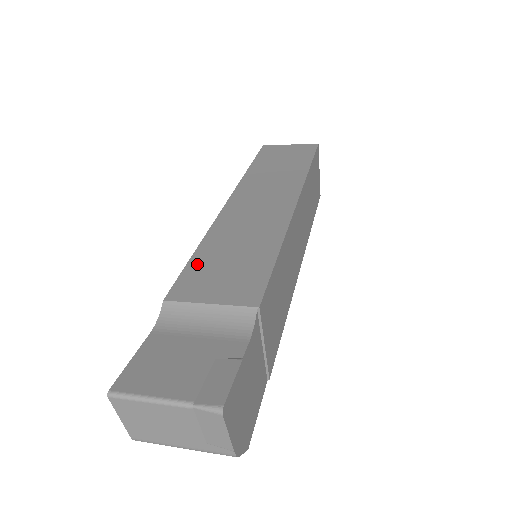
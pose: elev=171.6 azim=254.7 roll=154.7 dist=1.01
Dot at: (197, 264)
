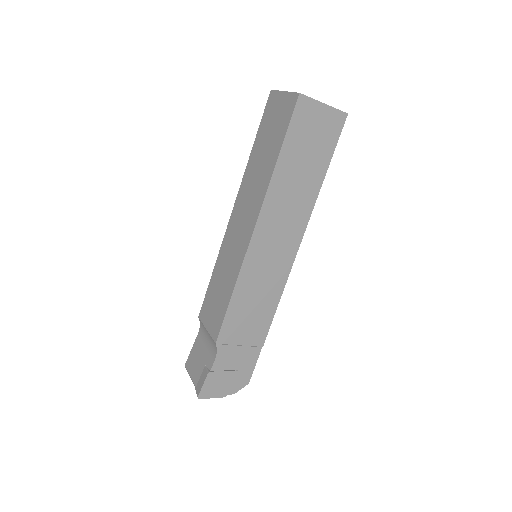
Dot at: (210, 290)
